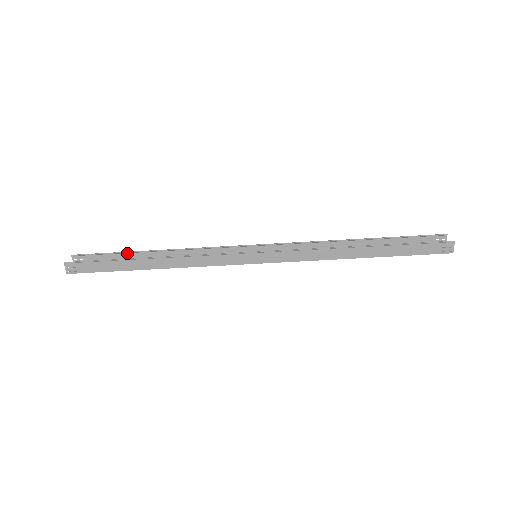
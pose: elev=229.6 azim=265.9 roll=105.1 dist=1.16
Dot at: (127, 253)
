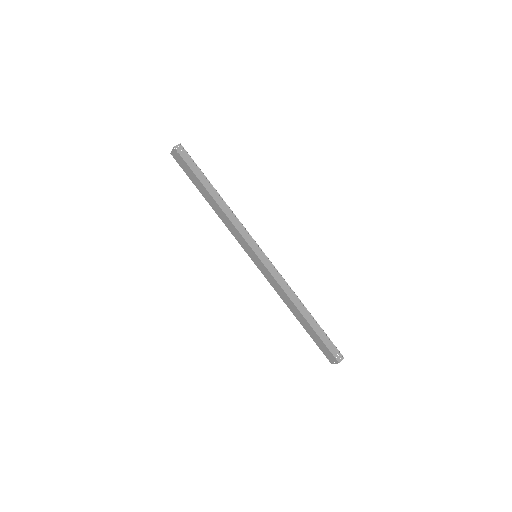
Dot at: occluded
